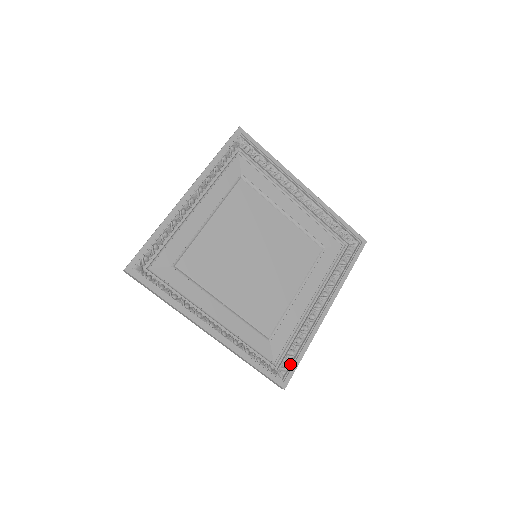
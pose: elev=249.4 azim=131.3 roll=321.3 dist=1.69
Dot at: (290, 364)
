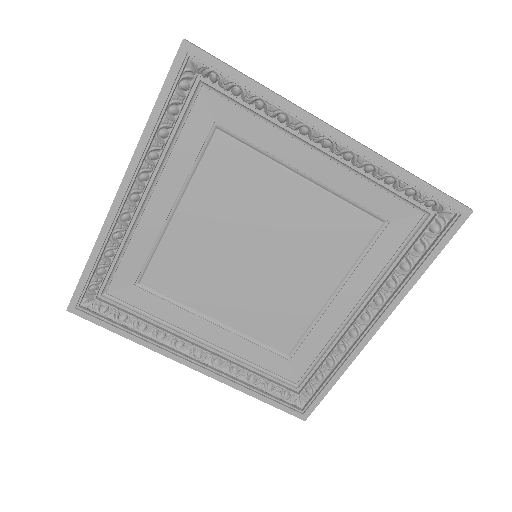
Dot at: (314, 393)
